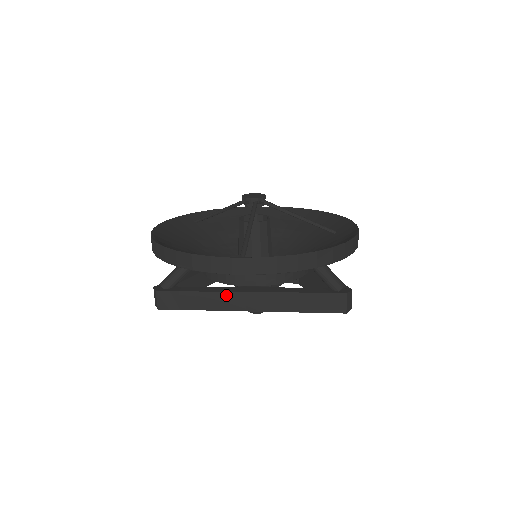
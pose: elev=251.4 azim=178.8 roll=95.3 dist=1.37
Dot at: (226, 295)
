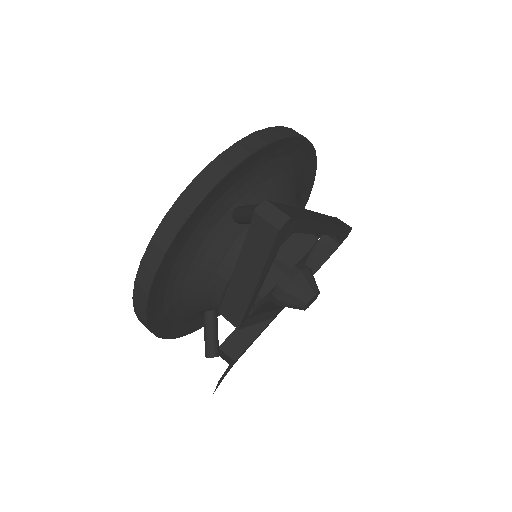
Dot at: (304, 210)
